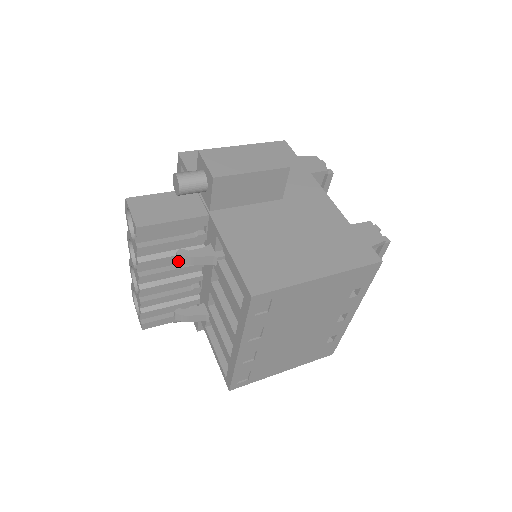
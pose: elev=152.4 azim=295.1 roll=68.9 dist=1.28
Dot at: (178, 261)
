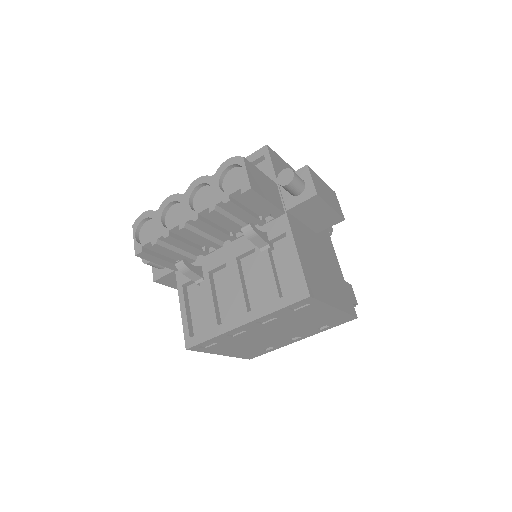
Dot at: (243, 230)
